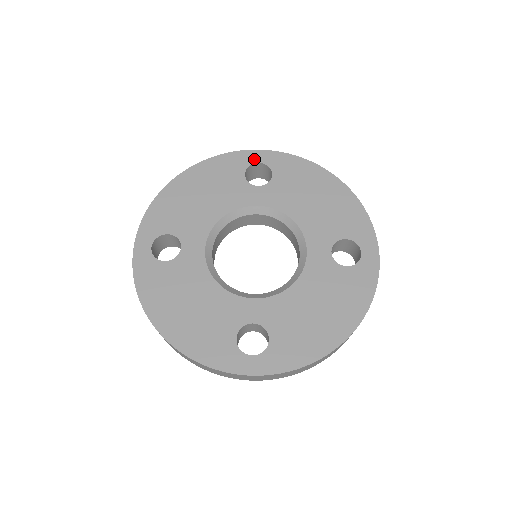
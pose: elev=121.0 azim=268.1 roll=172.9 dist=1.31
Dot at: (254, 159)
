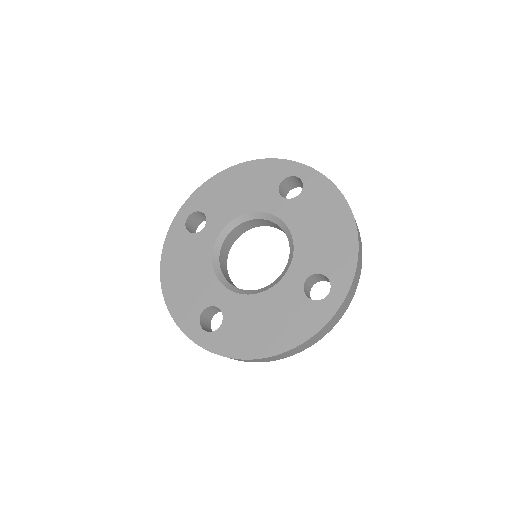
Dot at: (295, 172)
